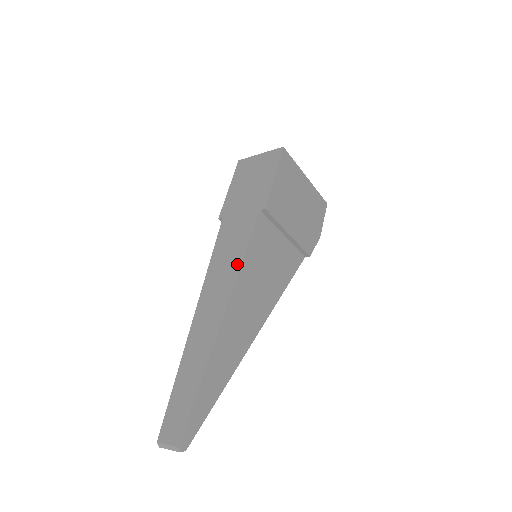
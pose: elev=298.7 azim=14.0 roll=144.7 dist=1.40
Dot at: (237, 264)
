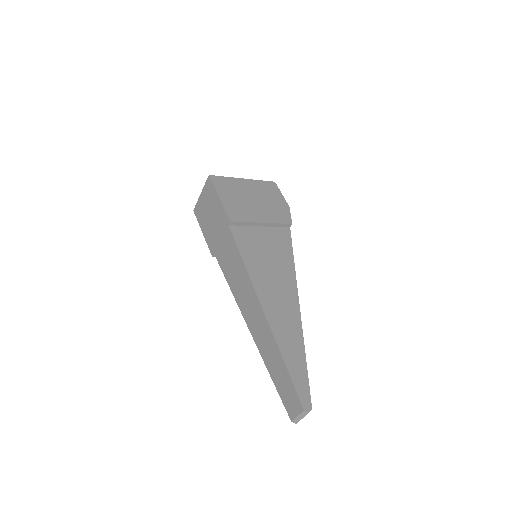
Dot at: (243, 270)
